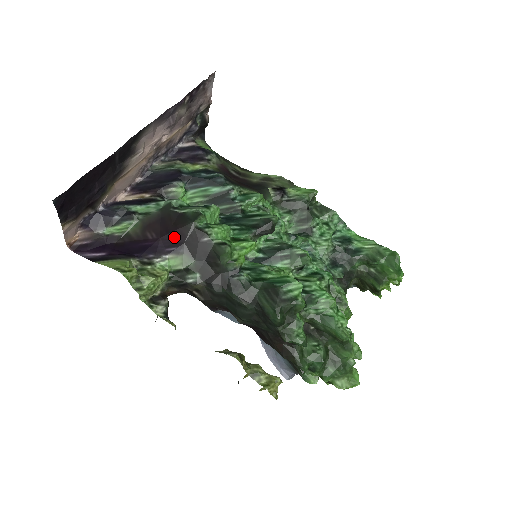
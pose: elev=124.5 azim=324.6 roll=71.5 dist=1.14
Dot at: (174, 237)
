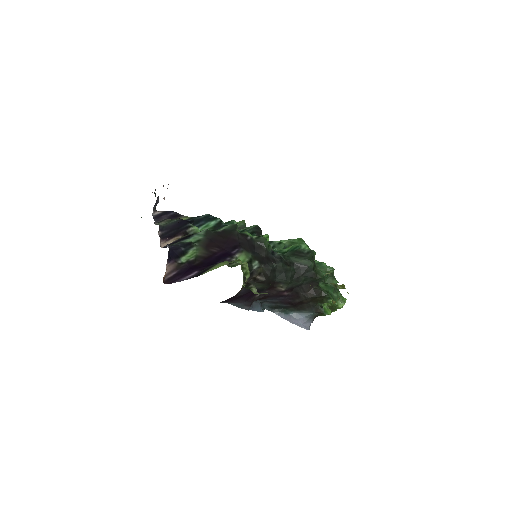
Dot at: (231, 244)
